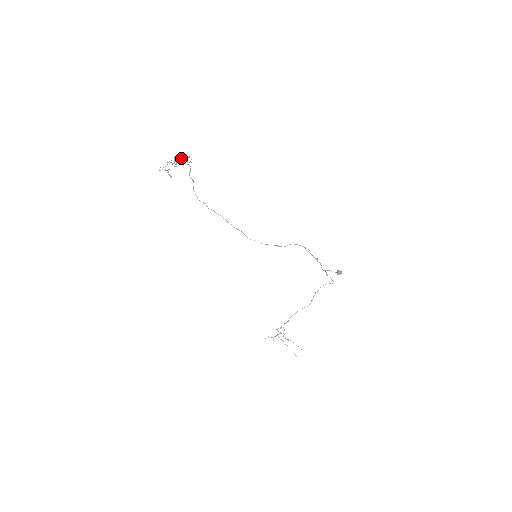
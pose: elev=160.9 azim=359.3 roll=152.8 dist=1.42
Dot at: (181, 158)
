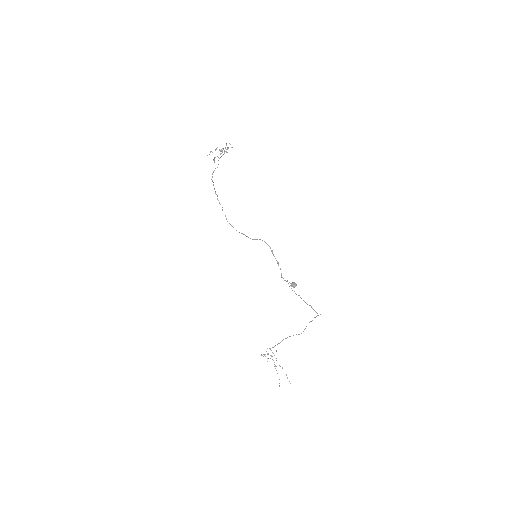
Dot at: occluded
